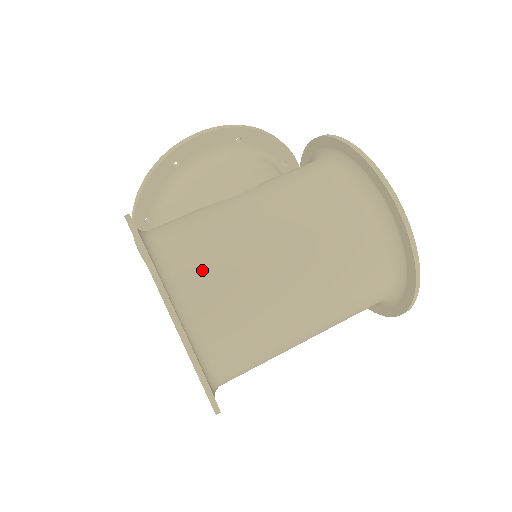
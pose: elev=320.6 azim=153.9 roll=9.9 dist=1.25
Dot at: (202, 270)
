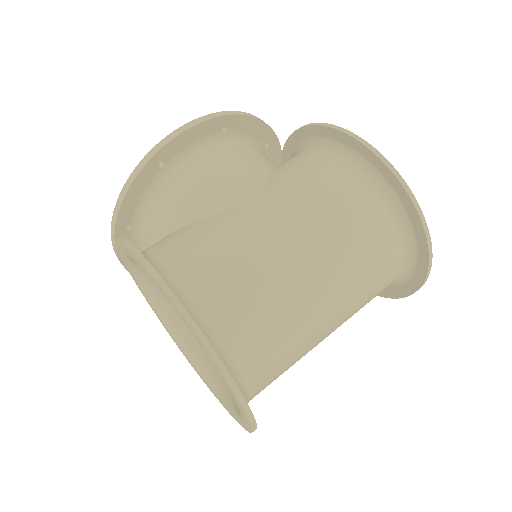
Dot at: (233, 303)
